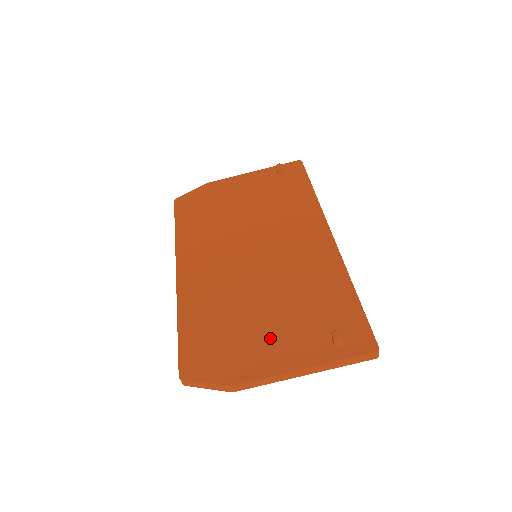
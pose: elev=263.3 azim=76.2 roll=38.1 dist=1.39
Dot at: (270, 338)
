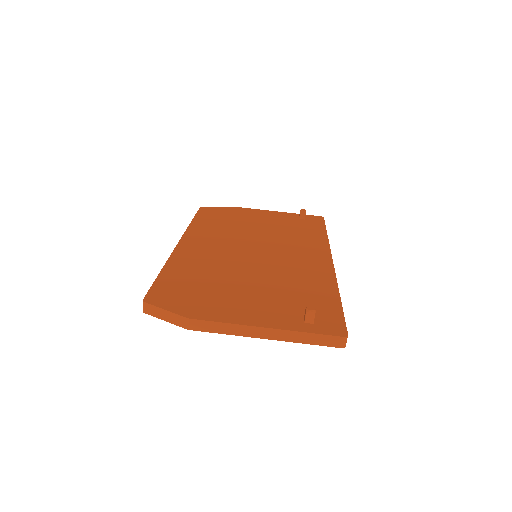
Dot at: (244, 301)
